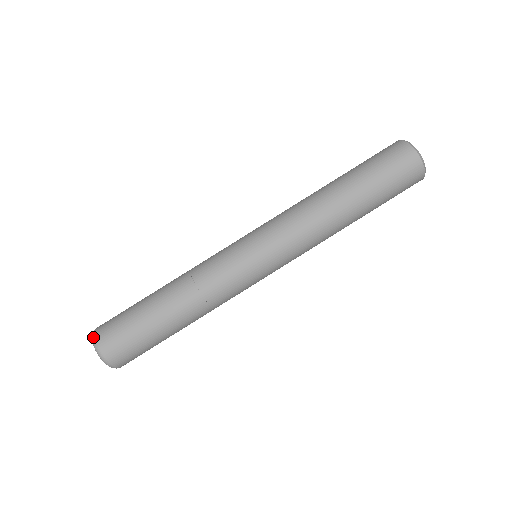
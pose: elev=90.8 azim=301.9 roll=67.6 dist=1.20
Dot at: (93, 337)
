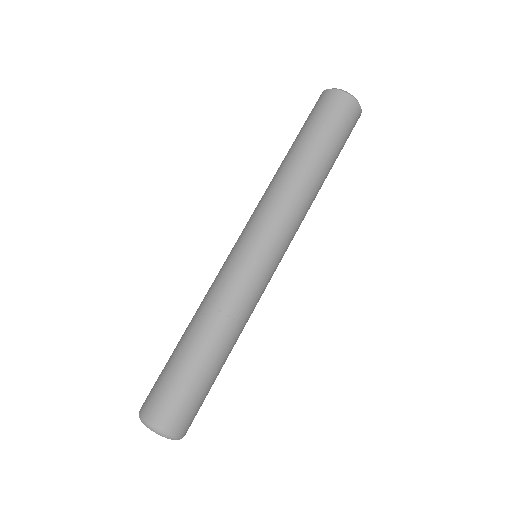
Dot at: (140, 417)
